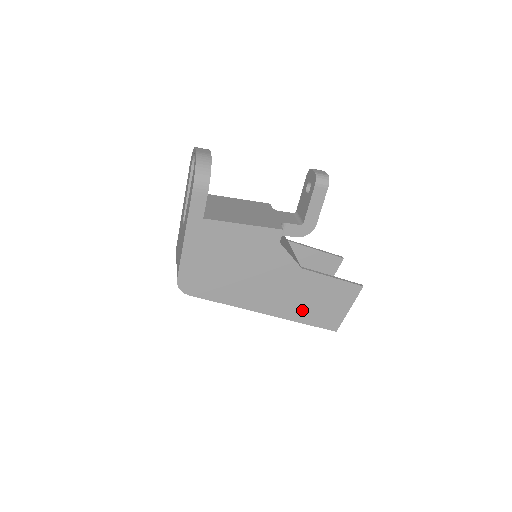
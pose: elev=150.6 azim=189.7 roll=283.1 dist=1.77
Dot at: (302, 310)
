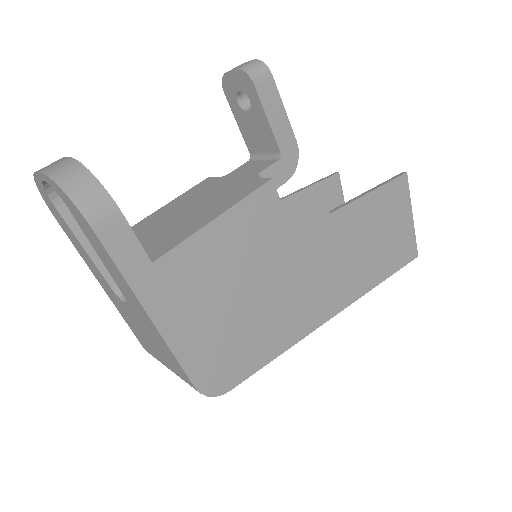
Dot at: (369, 267)
